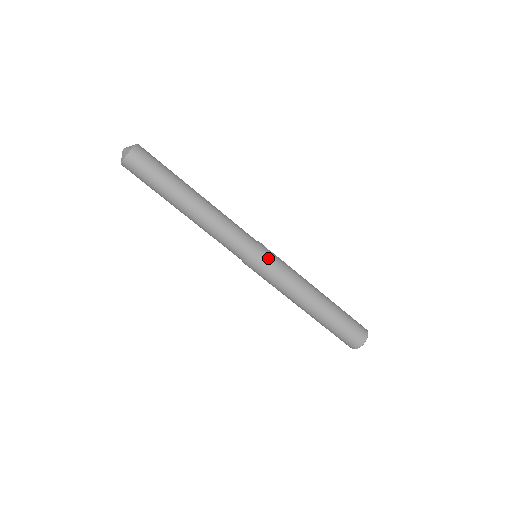
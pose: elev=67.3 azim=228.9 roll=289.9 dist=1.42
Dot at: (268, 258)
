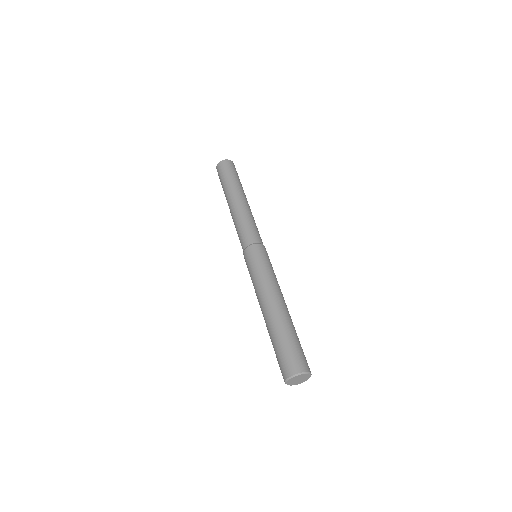
Dot at: (260, 254)
